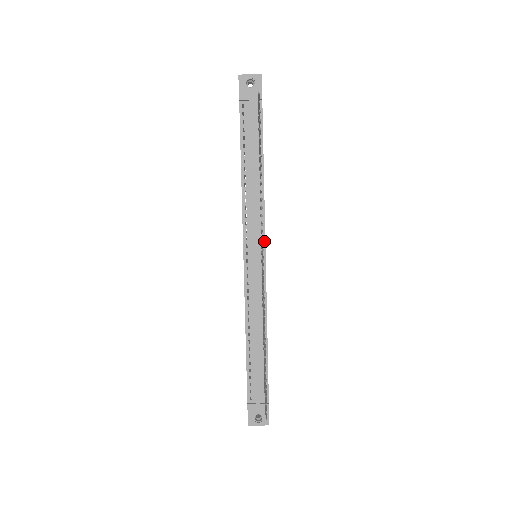
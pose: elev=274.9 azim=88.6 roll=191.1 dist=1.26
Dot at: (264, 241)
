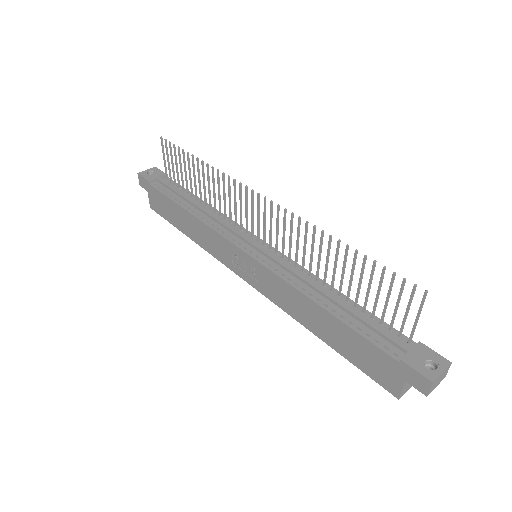
Dot at: (251, 234)
